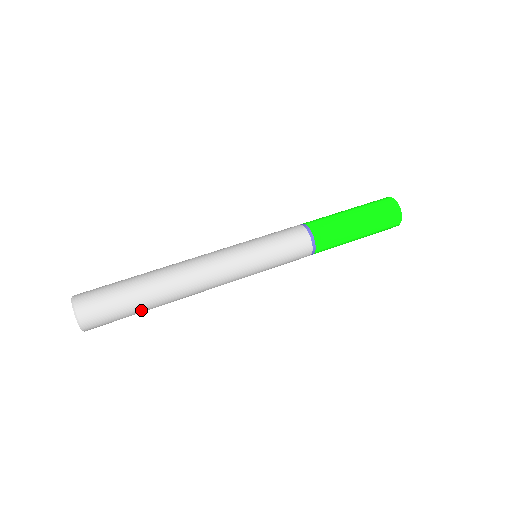
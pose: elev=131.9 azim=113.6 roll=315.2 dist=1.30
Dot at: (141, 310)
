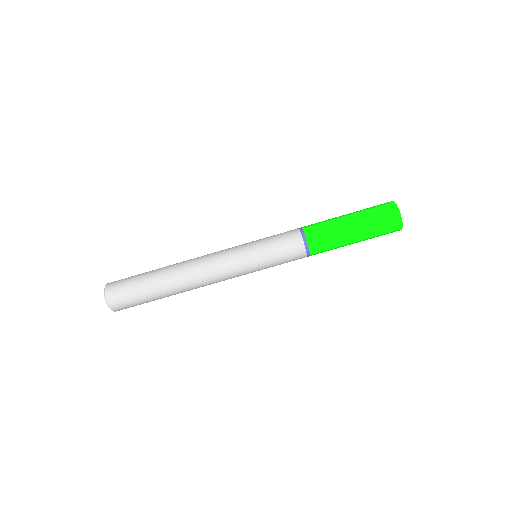
Dot at: occluded
